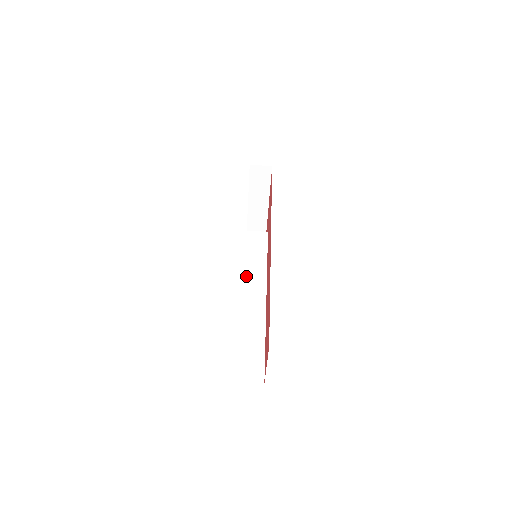
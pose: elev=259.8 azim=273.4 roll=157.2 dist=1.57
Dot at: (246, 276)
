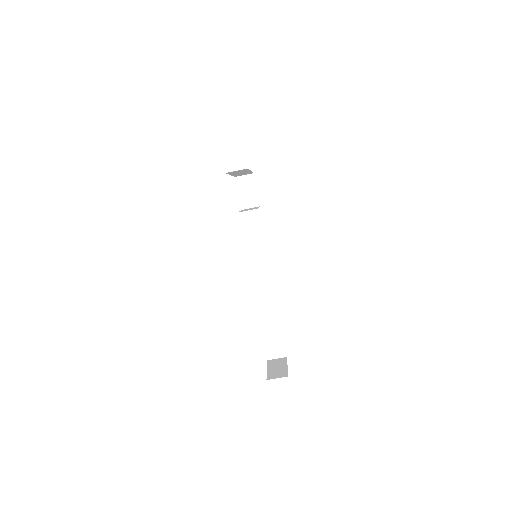
Dot at: (251, 268)
